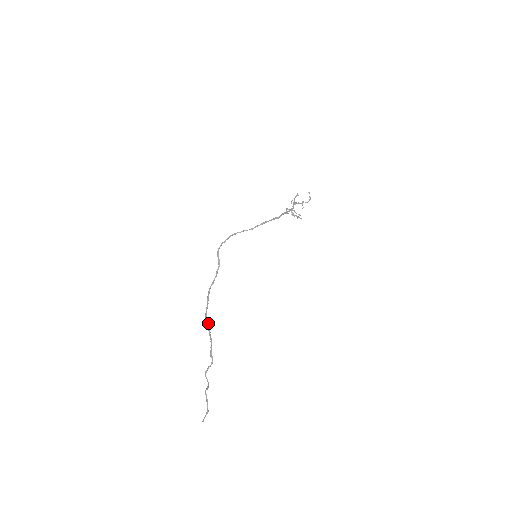
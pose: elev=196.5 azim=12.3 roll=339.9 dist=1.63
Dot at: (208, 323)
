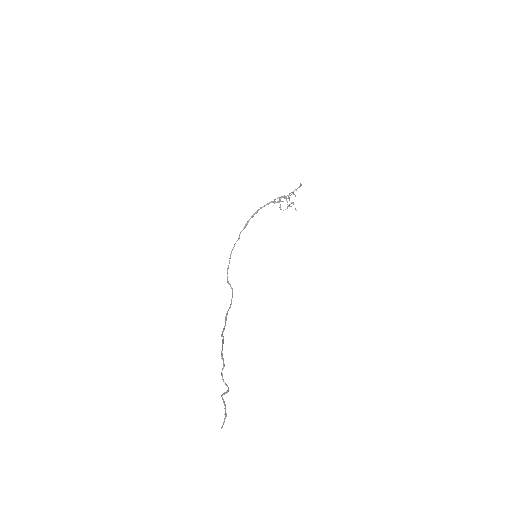
Dot at: (223, 336)
